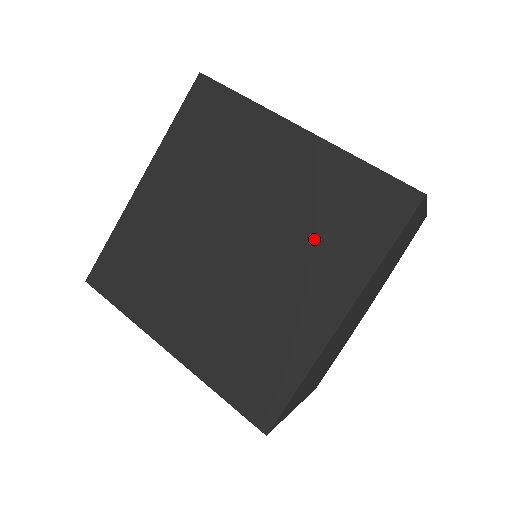
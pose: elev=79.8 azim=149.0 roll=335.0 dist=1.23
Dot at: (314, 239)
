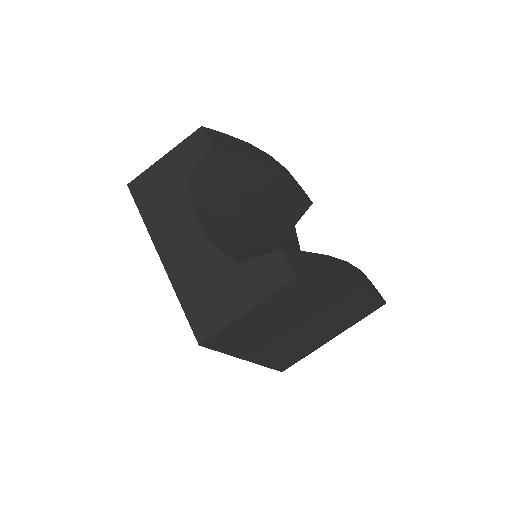
Dot at: occluded
